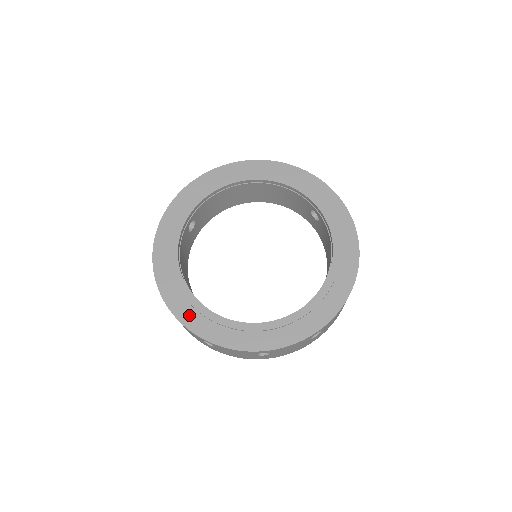
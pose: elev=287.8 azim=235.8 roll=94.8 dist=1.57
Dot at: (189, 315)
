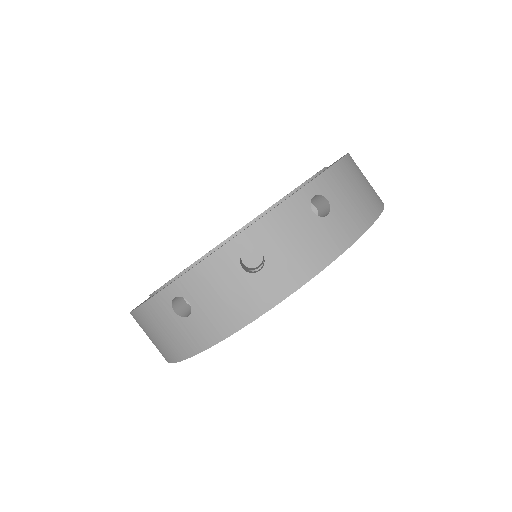
Dot at: occluded
